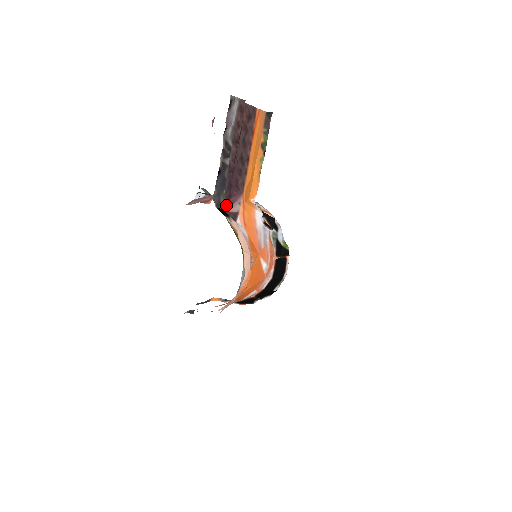
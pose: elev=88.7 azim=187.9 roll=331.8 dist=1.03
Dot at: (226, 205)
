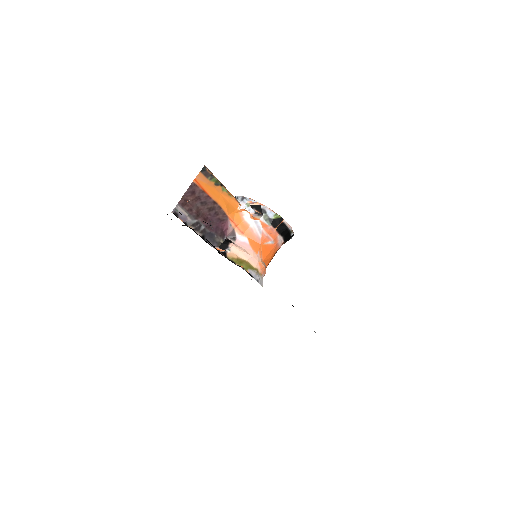
Dot at: (224, 235)
